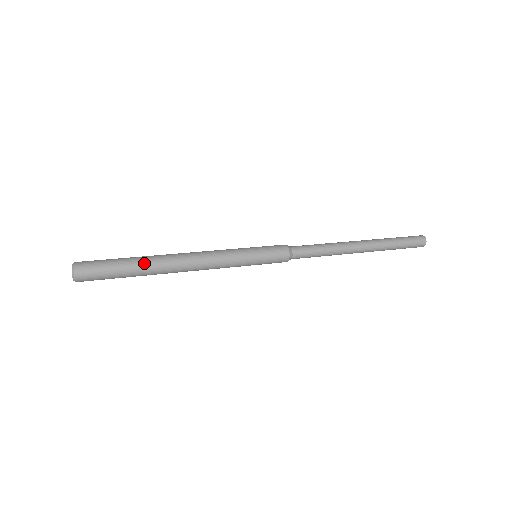
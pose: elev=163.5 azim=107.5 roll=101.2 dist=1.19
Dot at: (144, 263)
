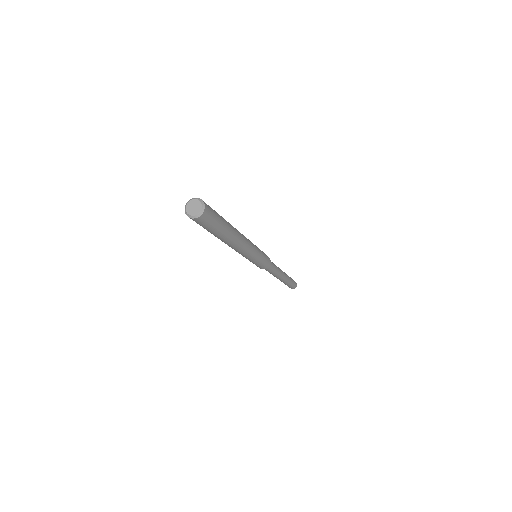
Dot at: occluded
